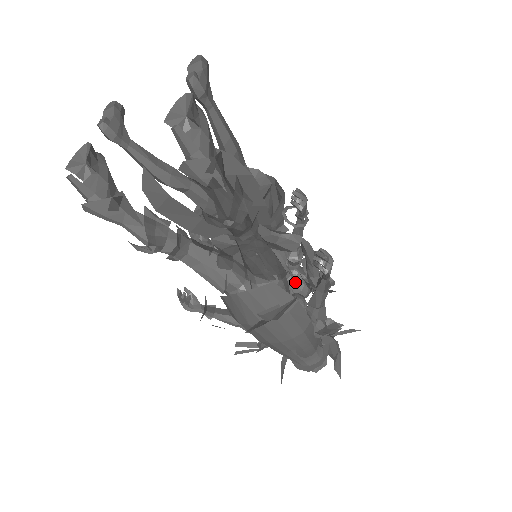
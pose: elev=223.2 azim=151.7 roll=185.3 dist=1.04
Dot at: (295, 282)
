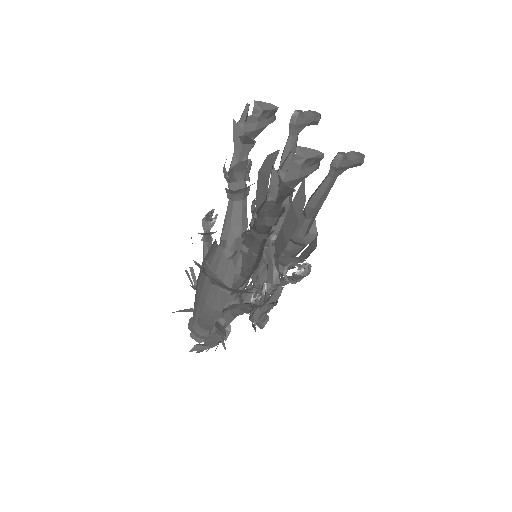
Dot at: (252, 298)
